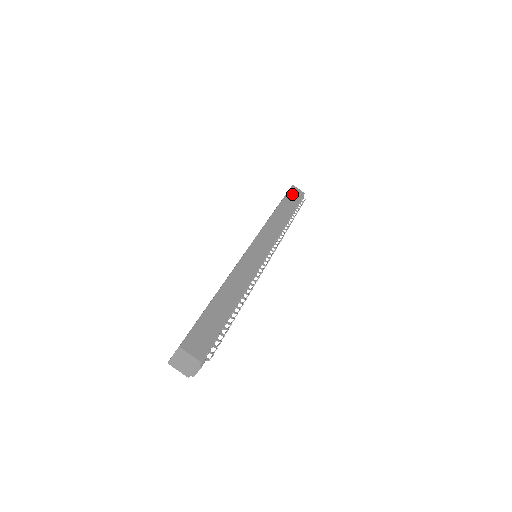
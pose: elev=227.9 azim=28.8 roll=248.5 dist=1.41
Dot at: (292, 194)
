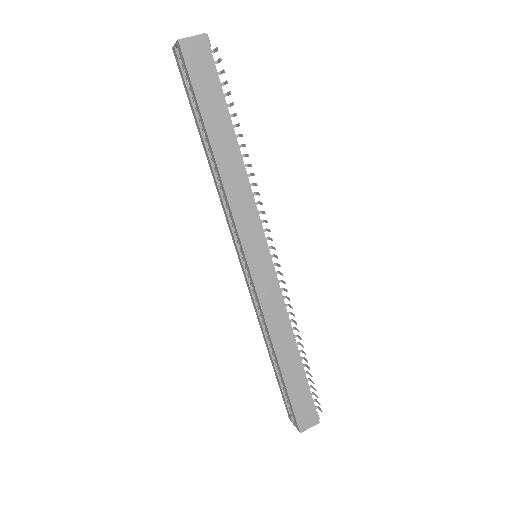
Dot at: (198, 74)
